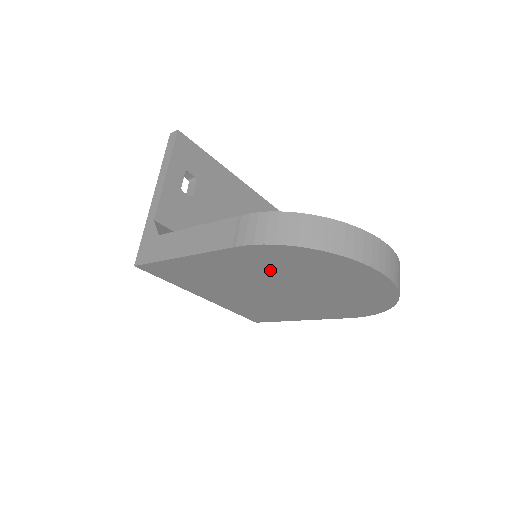
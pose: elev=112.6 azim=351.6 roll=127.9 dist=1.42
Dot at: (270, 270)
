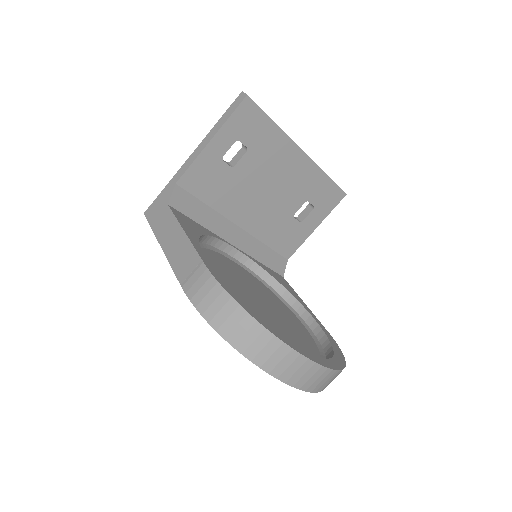
Dot at: occluded
